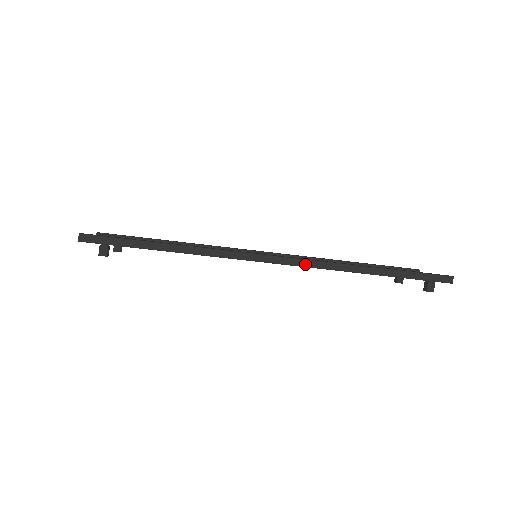
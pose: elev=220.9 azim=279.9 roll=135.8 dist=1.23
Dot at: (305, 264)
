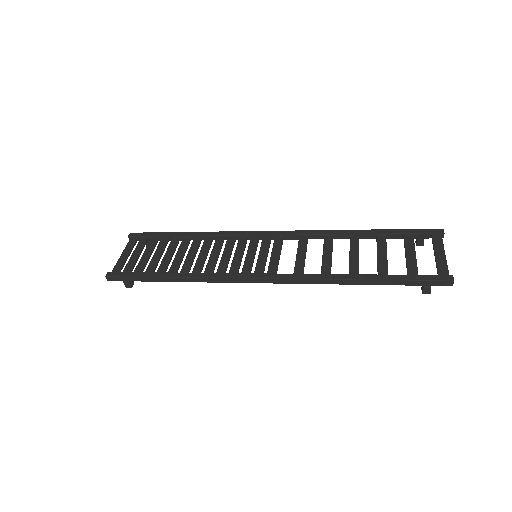
Dot at: (291, 282)
